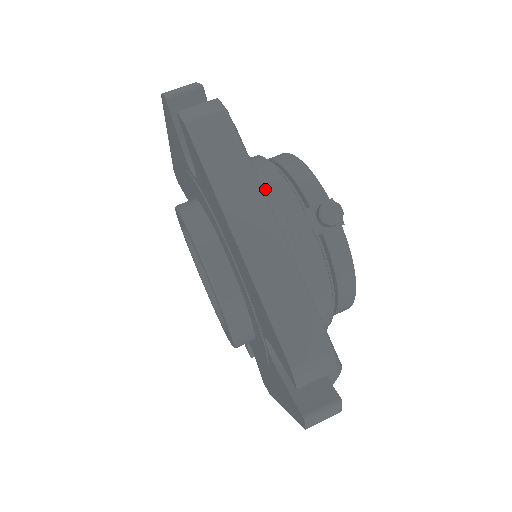
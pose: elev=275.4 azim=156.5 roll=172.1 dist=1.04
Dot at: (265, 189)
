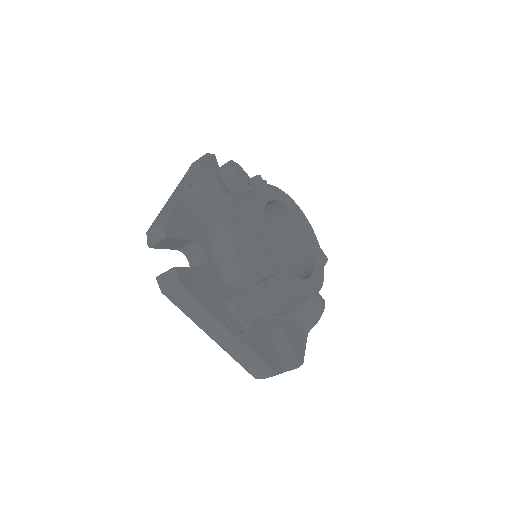
Dot at: (232, 270)
